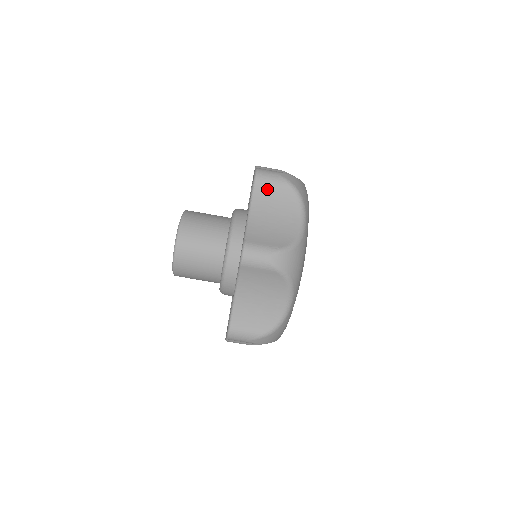
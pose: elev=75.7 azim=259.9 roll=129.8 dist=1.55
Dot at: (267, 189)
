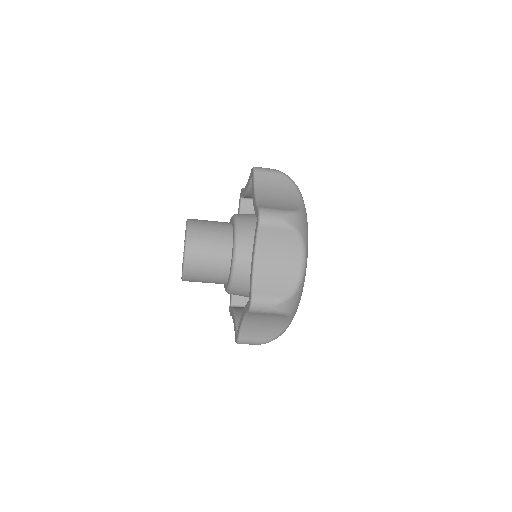
Dot at: (271, 235)
